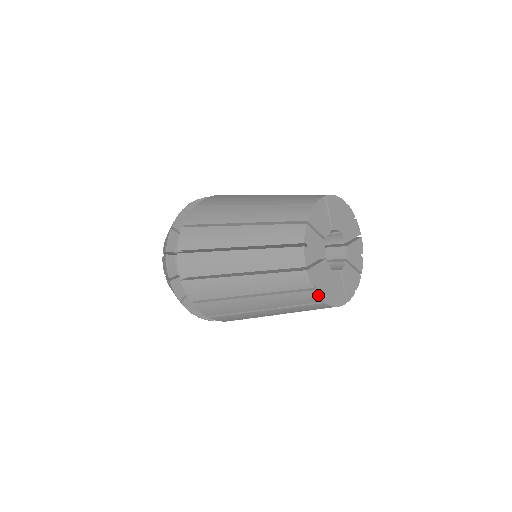
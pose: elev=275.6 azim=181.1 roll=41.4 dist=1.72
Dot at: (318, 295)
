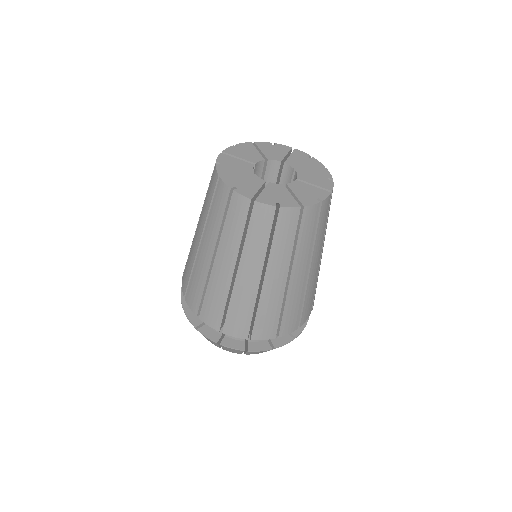
Dot at: (288, 207)
